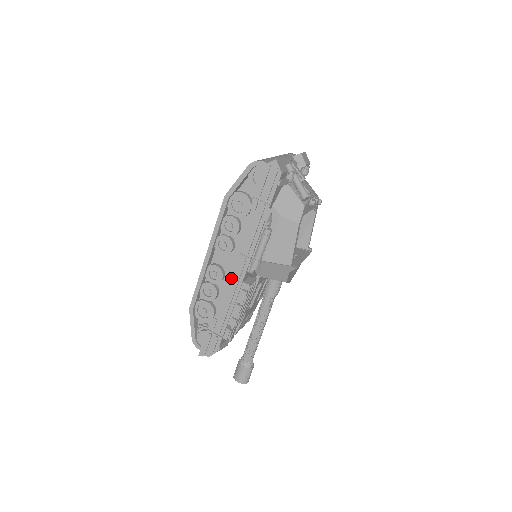
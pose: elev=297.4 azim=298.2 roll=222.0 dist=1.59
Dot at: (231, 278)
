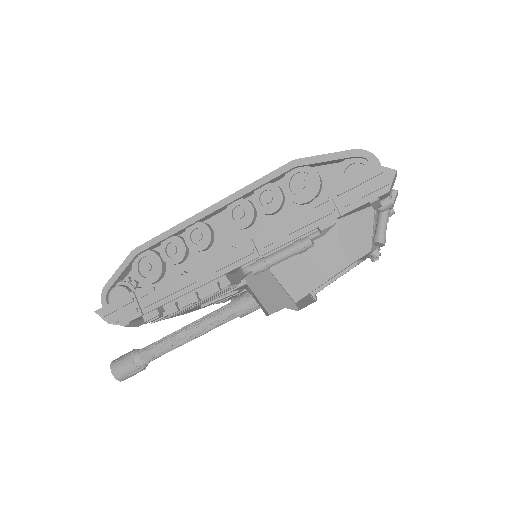
Dot at: (215, 258)
